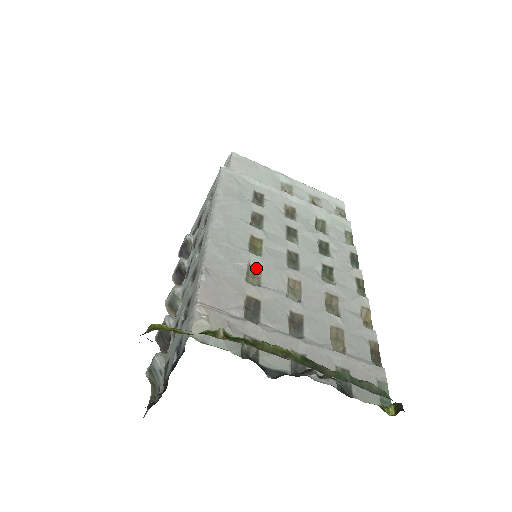
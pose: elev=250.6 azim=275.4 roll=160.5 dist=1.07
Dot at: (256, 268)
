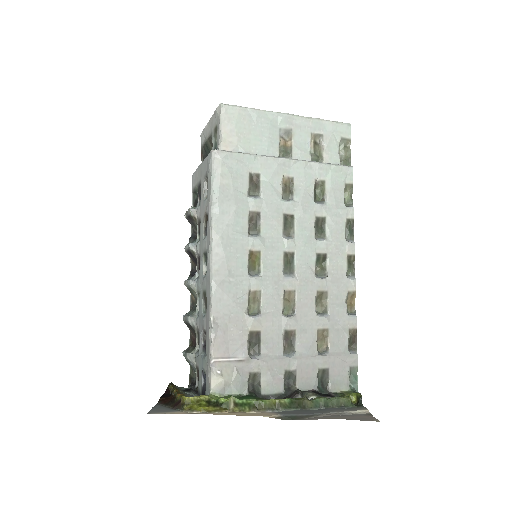
Dot at: (256, 293)
